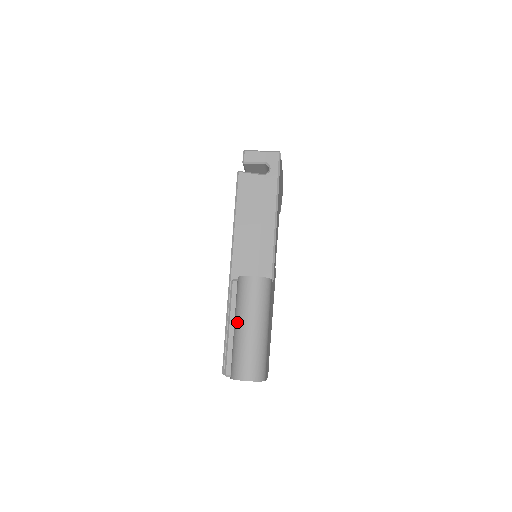
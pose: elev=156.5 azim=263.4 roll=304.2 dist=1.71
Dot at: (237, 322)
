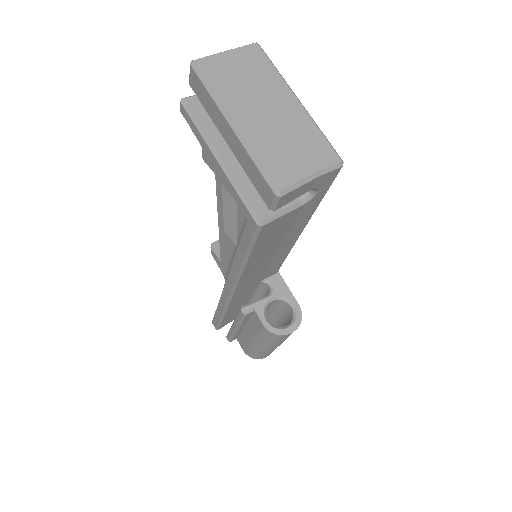
Dot at: (263, 347)
